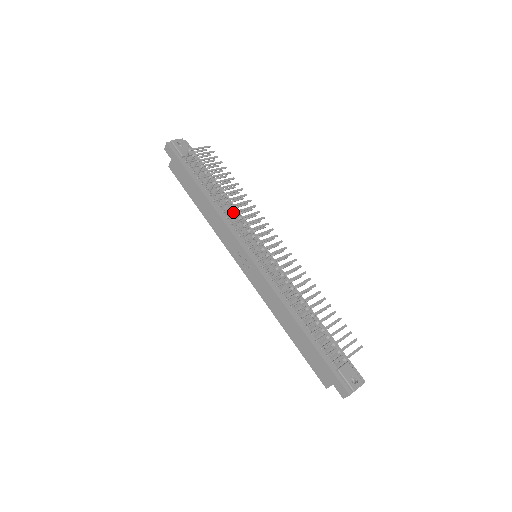
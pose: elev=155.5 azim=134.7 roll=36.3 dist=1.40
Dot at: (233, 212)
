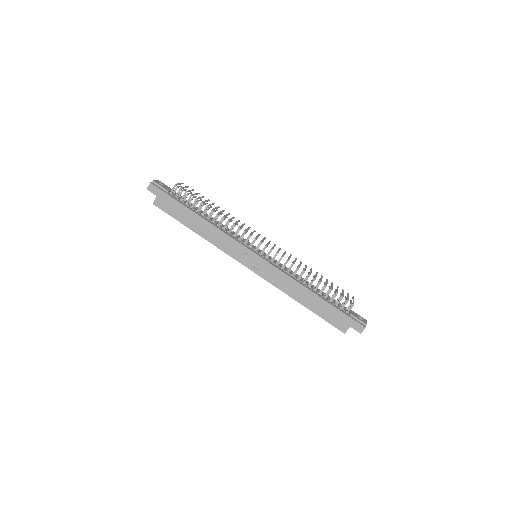
Dot at: occluded
